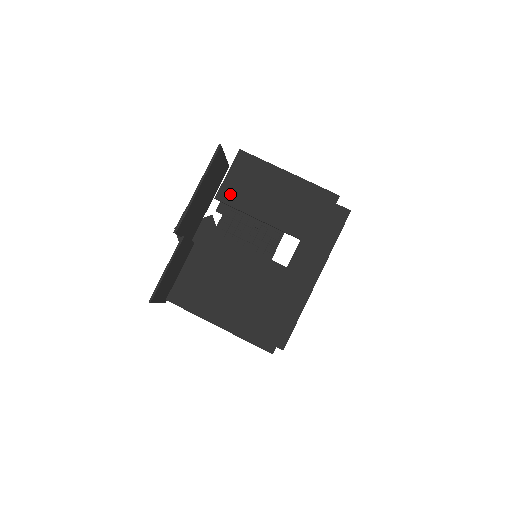
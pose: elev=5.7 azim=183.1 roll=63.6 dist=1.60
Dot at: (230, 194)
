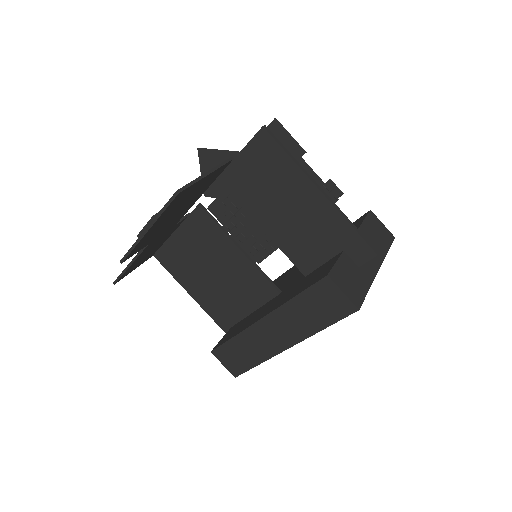
Dot at: (236, 183)
